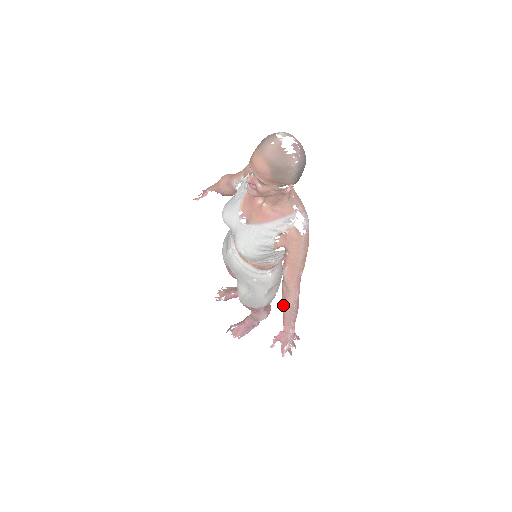
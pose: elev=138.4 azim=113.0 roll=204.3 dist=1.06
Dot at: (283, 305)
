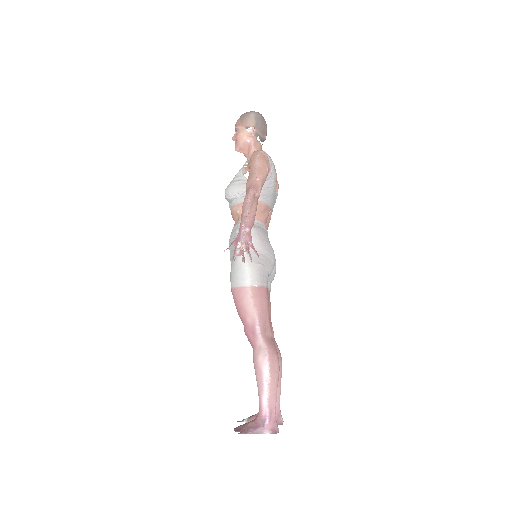
Dot at: (242, 209)
